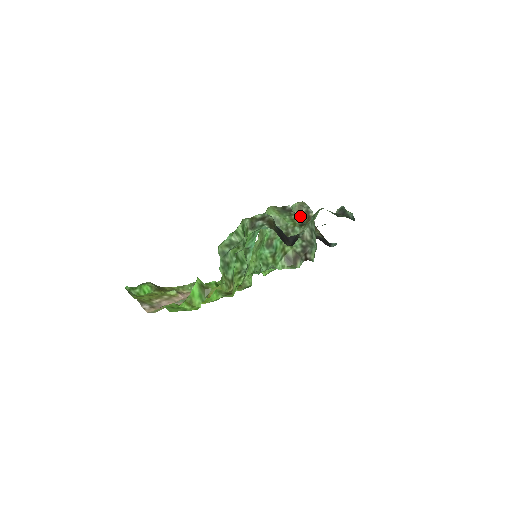
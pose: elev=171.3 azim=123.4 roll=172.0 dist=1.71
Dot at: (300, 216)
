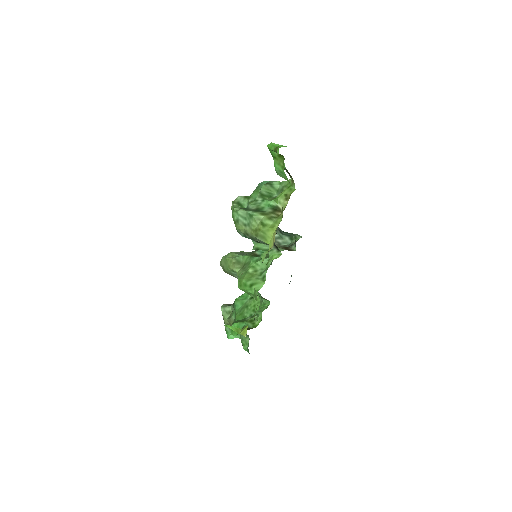
Dot at: occluded
